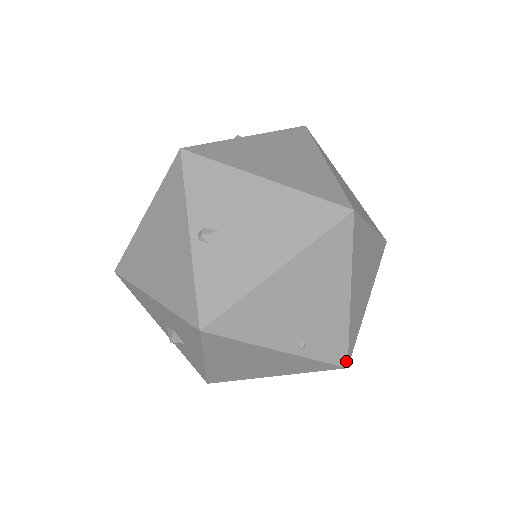
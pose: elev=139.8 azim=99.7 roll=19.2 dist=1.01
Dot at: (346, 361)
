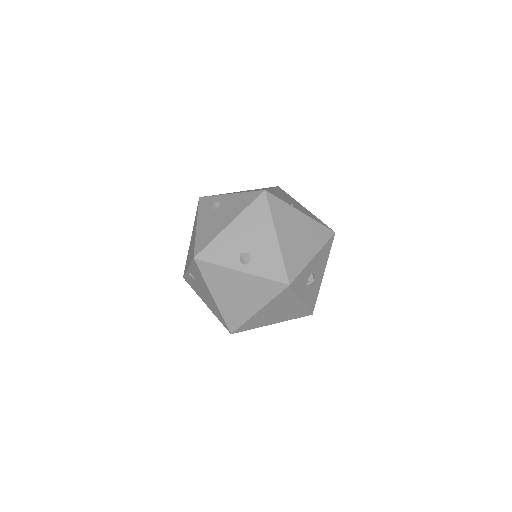
Dot at: occluded
